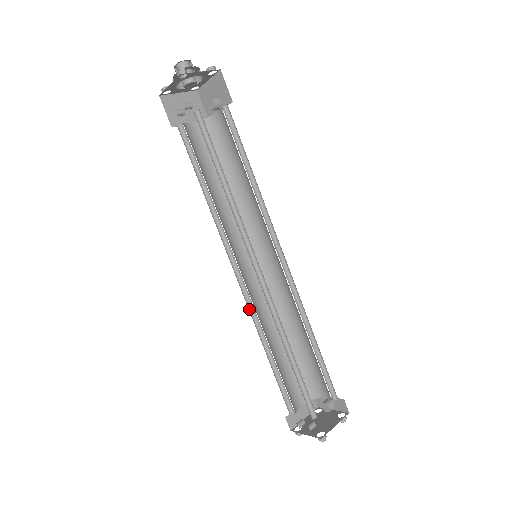
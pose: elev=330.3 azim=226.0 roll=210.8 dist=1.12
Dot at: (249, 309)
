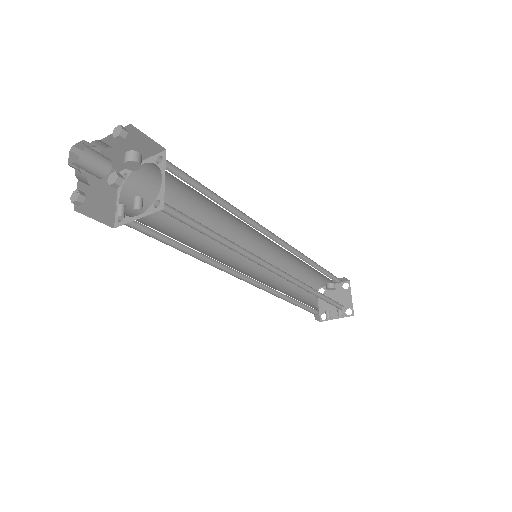
Dot at: (266, 291)
